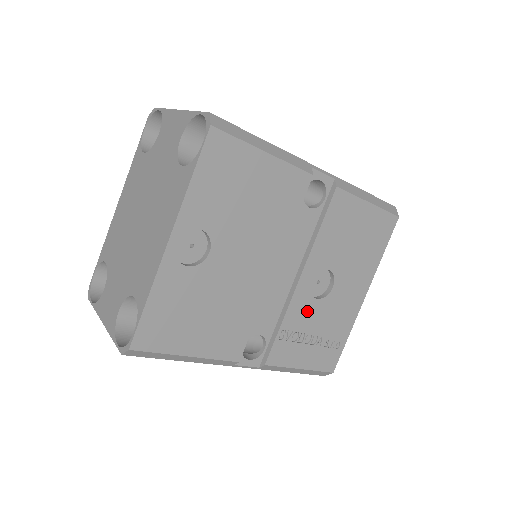
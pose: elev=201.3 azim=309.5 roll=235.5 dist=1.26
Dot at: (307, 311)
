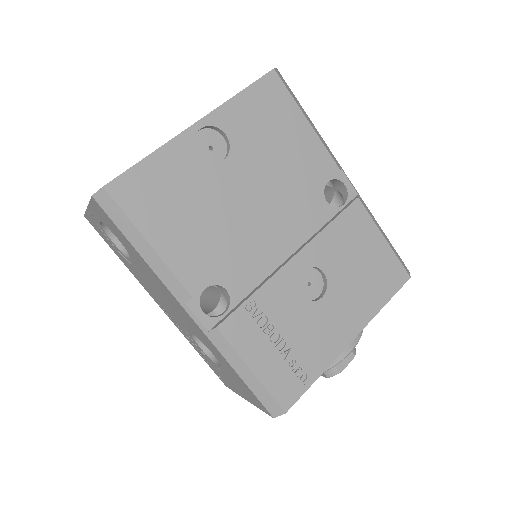
Dot at: (286, 301)
